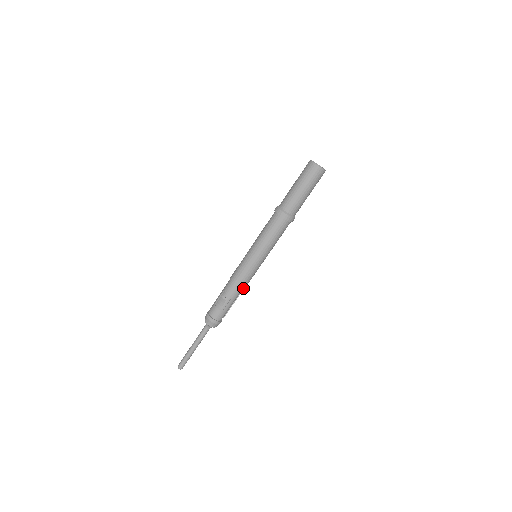
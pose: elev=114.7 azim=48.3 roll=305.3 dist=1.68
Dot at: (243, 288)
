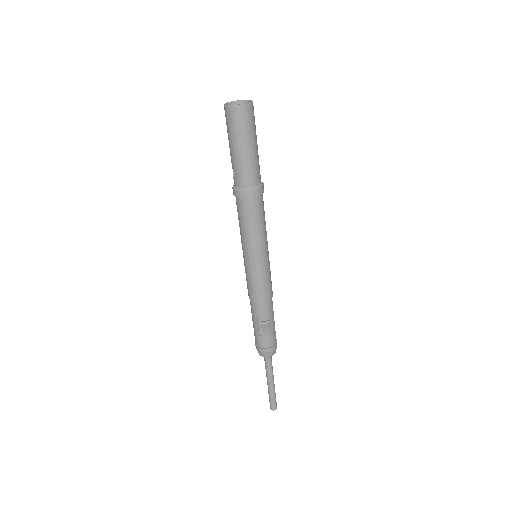
Dot at: (272, 295)
